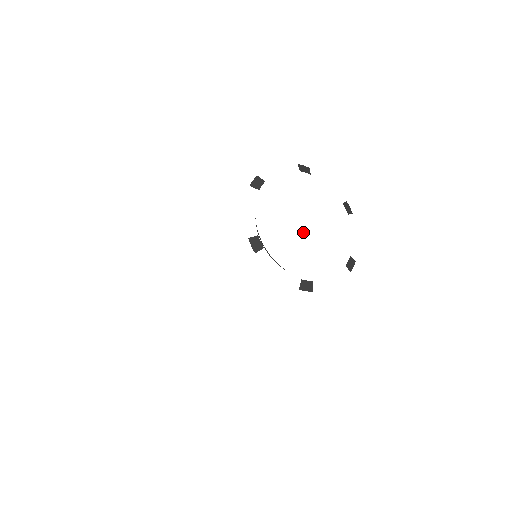
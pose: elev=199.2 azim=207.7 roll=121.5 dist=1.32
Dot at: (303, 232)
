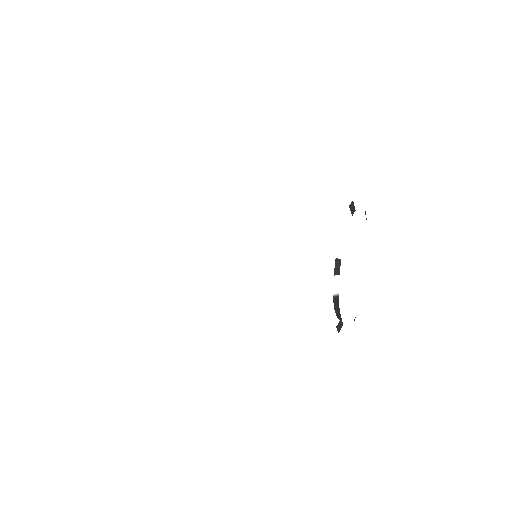
Dot at: (355, 279)
